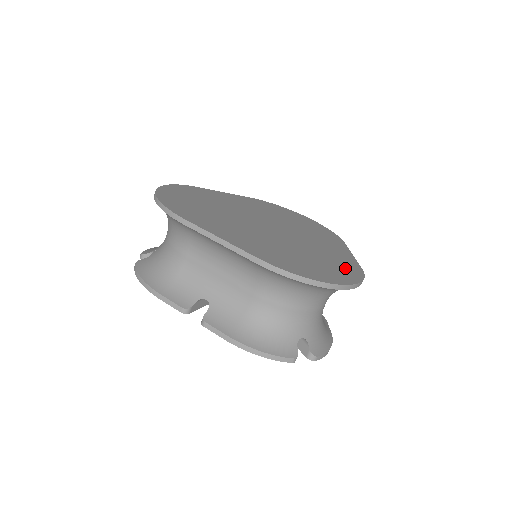
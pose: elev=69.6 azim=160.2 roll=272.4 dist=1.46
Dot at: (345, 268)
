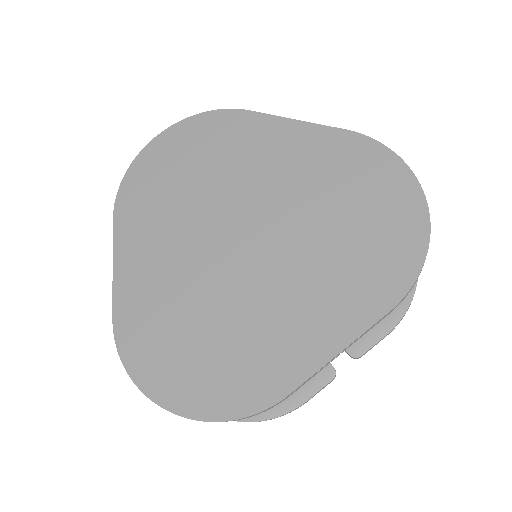
Dot at: (243, 381)
